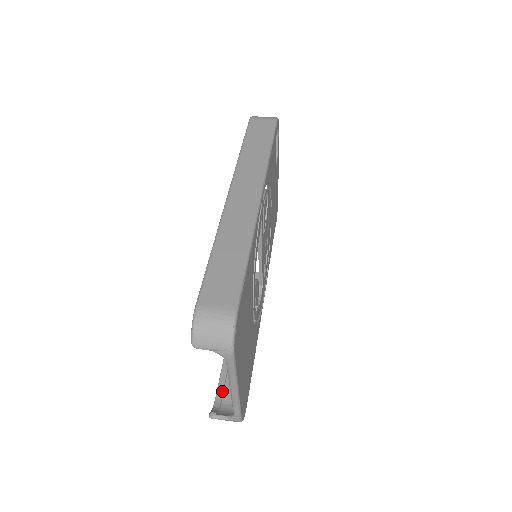
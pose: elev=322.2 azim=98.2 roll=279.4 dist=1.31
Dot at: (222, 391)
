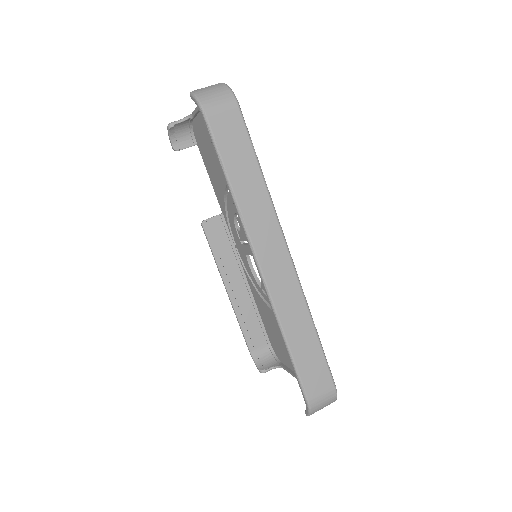
Dot at: (252, 345)
